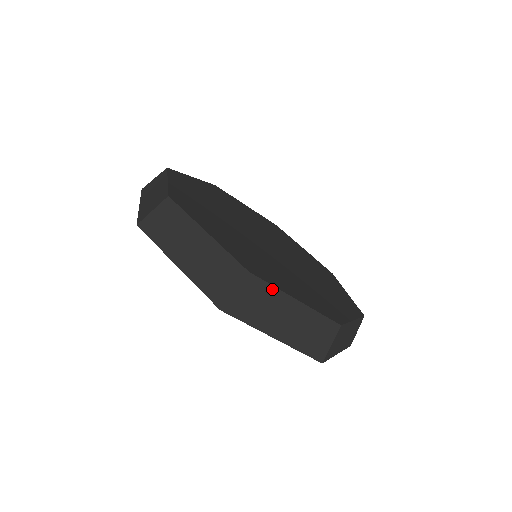
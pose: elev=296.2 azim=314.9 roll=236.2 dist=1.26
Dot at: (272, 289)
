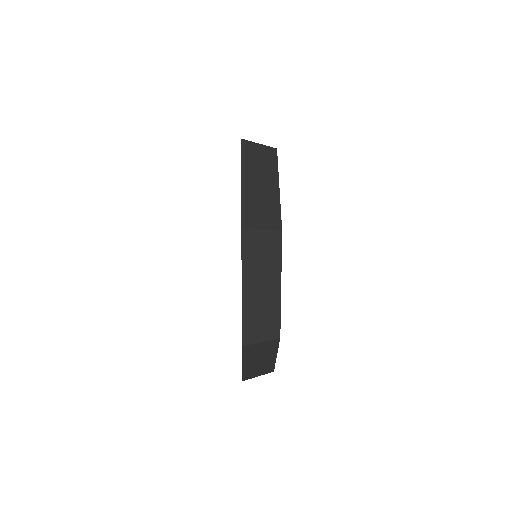
Dot at: (276, 348)
